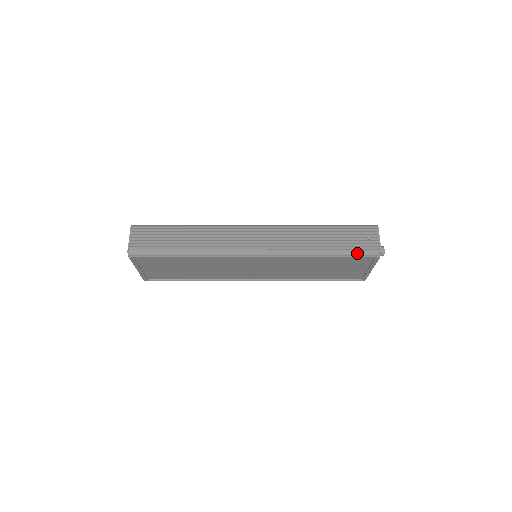
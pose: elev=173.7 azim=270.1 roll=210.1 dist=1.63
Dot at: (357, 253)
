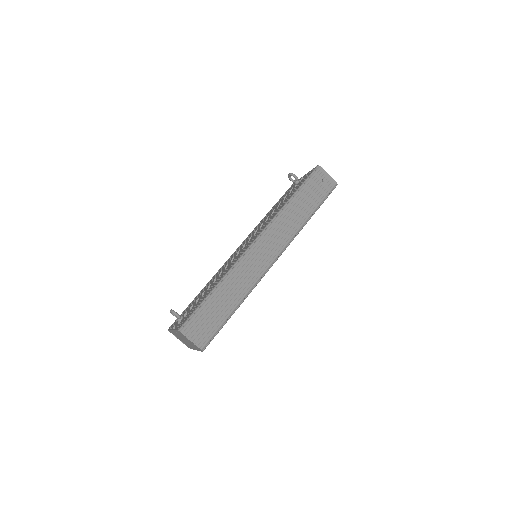
Dot at: (326, 197)
